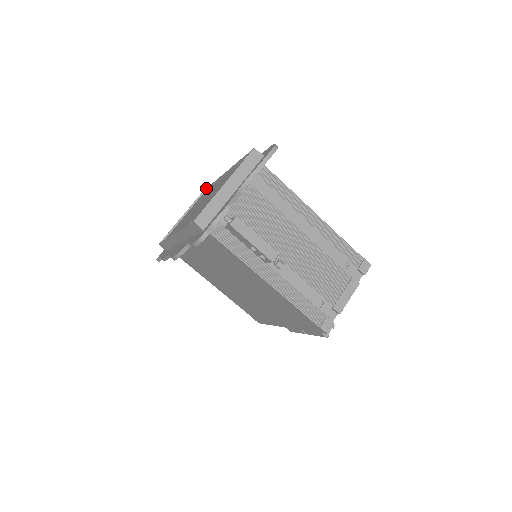
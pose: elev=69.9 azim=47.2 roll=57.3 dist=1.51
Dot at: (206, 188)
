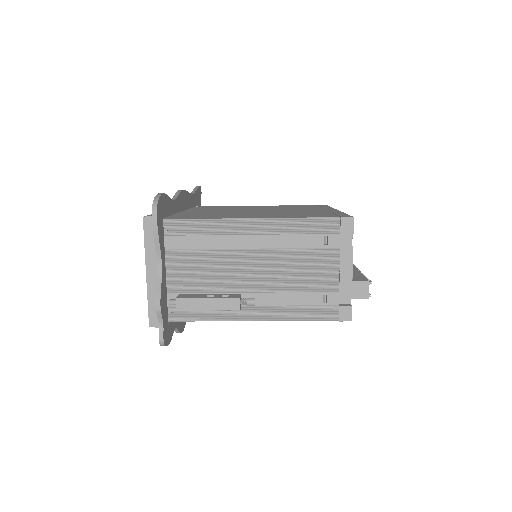
Dot at: occluded
